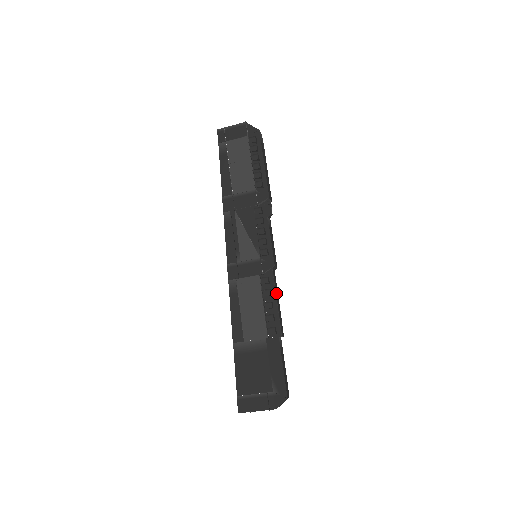
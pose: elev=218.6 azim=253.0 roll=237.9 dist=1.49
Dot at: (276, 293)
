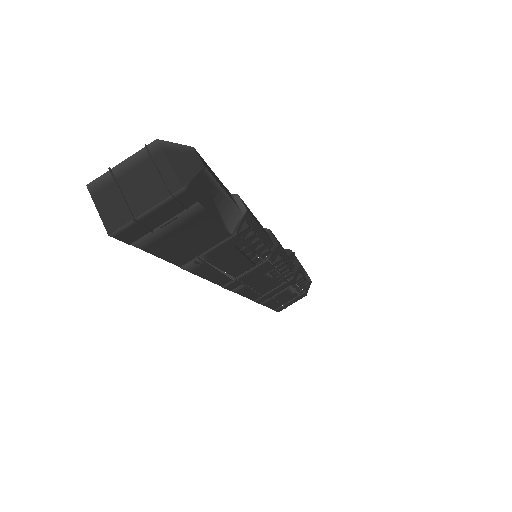
Dot at: occluded
